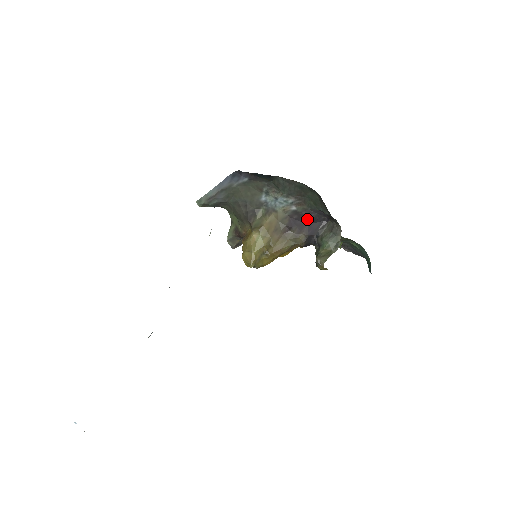
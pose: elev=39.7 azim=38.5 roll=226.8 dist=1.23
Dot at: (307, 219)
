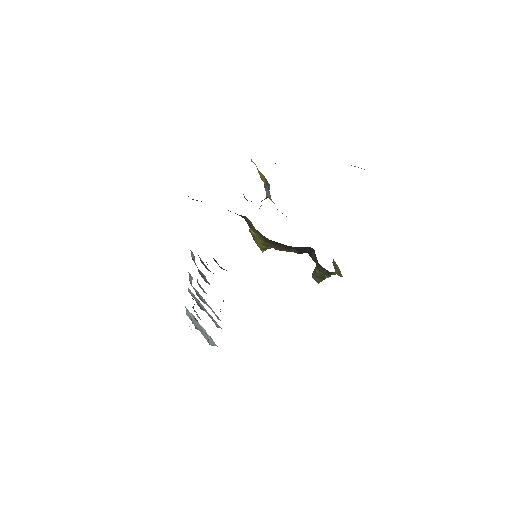
Dot at: occluded
